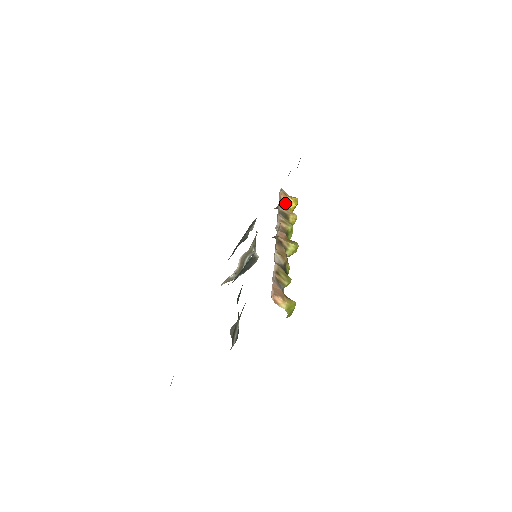
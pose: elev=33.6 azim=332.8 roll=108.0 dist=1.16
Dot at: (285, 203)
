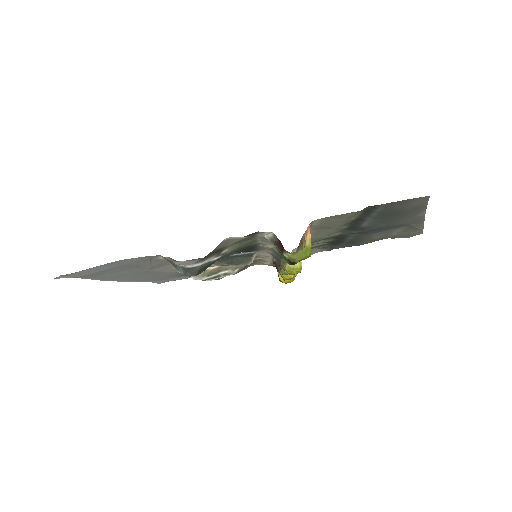
Dot at: occluded
